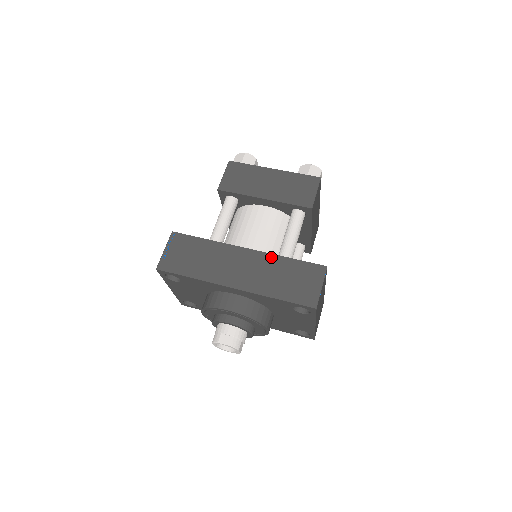
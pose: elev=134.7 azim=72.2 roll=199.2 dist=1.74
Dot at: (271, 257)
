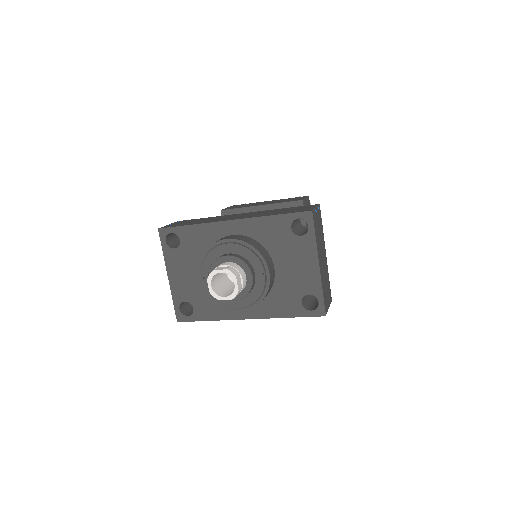
Dot at: (267, 210)
